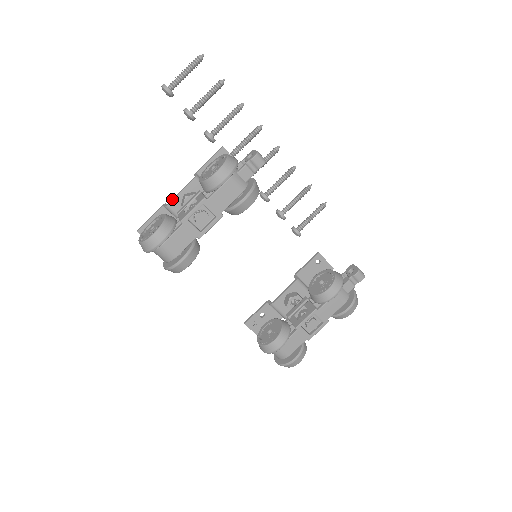
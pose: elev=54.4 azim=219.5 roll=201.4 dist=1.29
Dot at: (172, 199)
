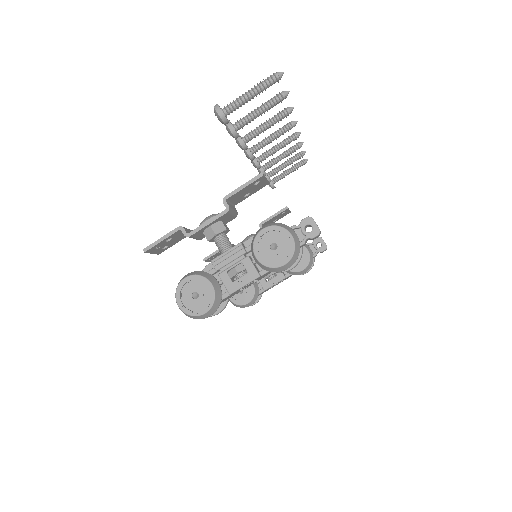
Dot at: (196, 231)
